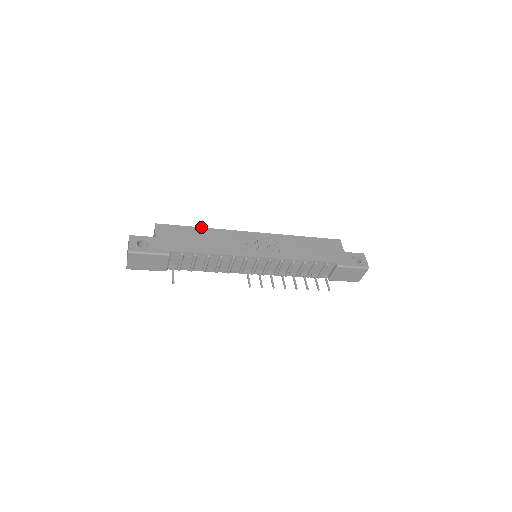
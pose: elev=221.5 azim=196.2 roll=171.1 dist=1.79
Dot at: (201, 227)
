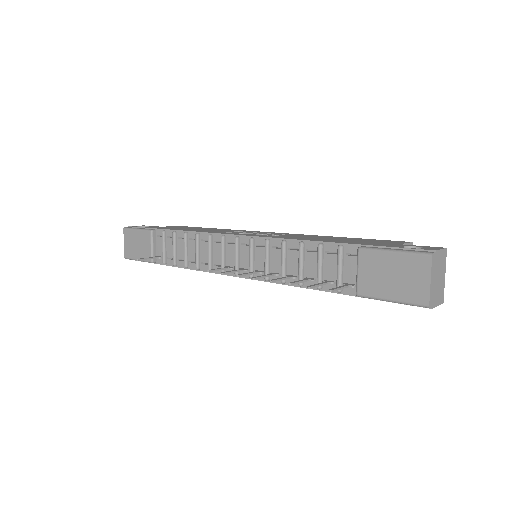
Dot at: (216, 228)
